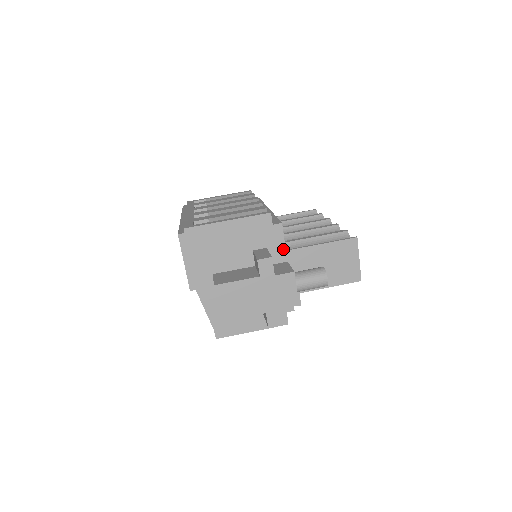
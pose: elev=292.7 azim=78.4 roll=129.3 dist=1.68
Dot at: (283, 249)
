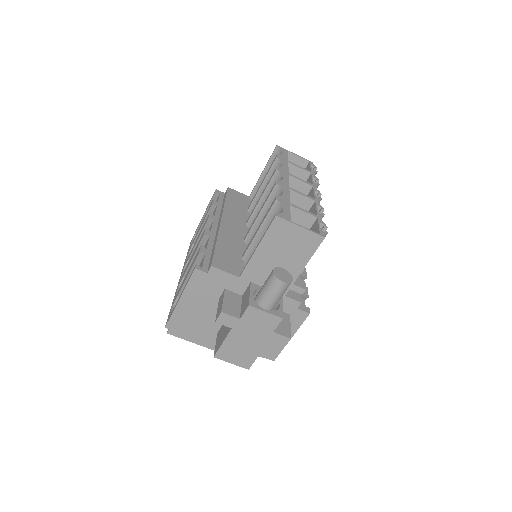
Dot at: (236, 279)
